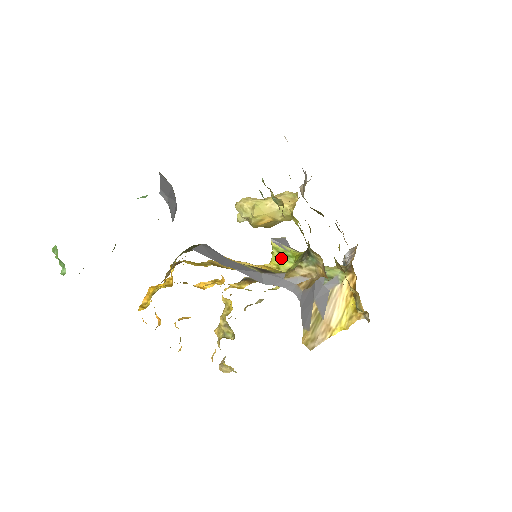
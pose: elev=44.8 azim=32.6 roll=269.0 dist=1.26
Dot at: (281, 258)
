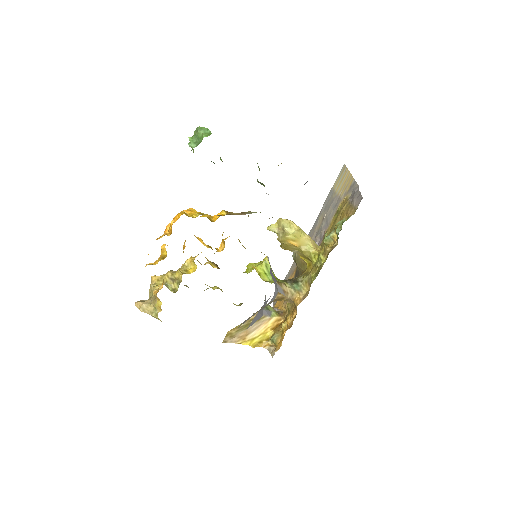
Dot at: (265, 271)
